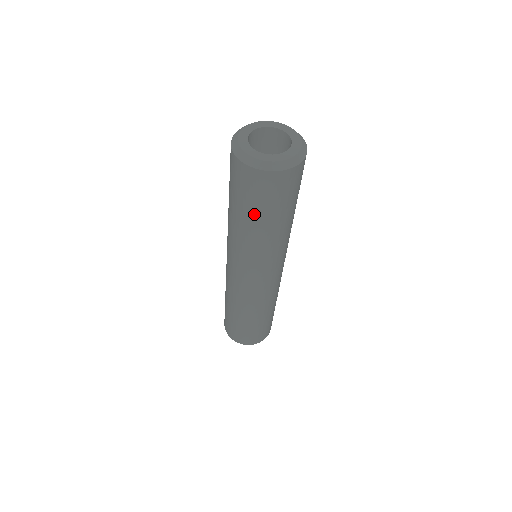
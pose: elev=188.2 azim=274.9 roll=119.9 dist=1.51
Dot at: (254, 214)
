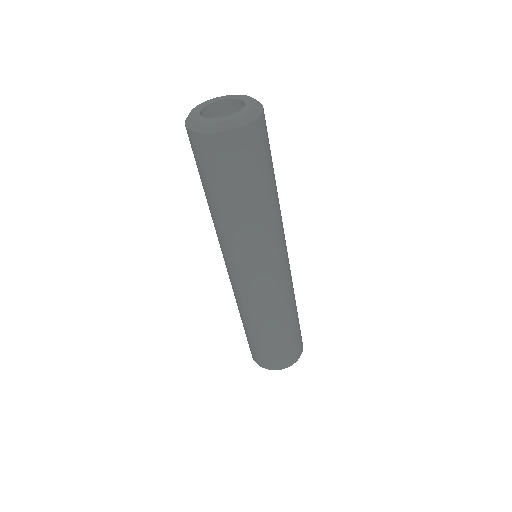
Dot at: (213, 190)
